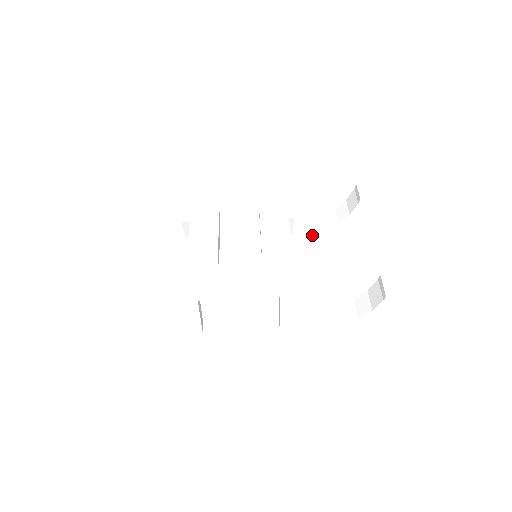
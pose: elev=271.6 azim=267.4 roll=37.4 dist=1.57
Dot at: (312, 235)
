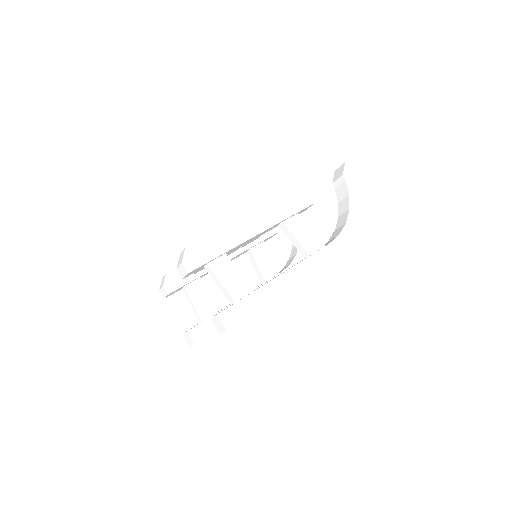
Dot at: (291, 263)
